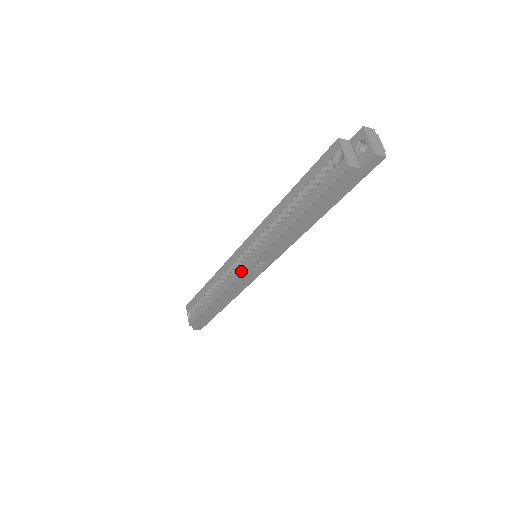
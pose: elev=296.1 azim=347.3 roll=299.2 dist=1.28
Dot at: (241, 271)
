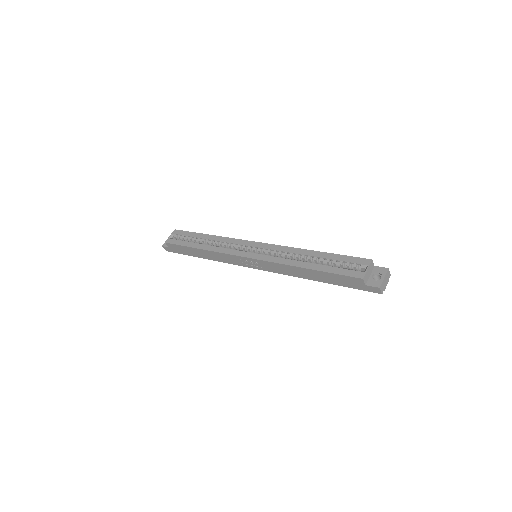
Dot at: (240, 254)
